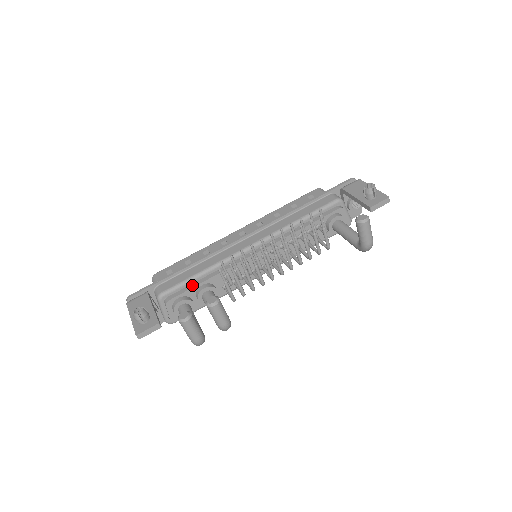
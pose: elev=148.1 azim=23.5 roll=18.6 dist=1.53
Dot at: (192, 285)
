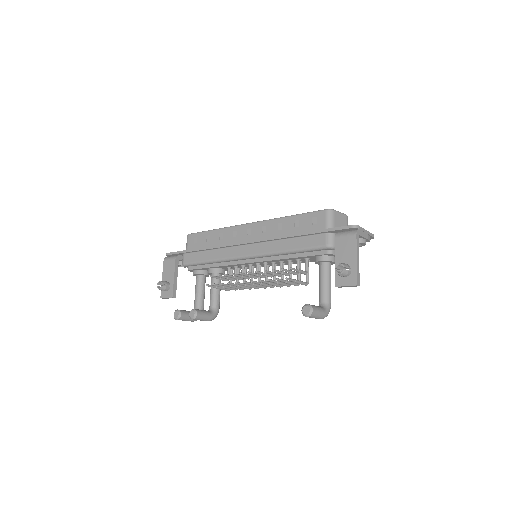
Dot at: (204, 265)
